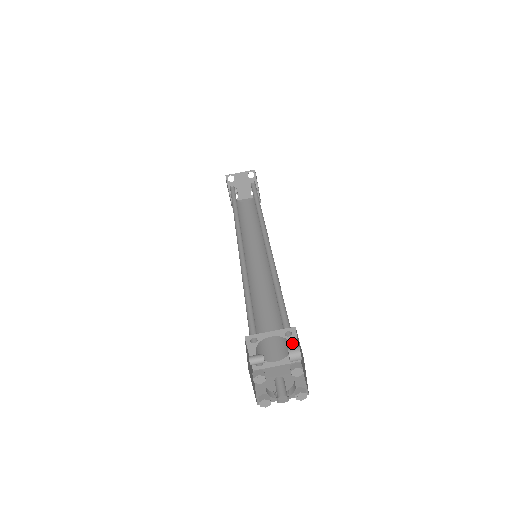
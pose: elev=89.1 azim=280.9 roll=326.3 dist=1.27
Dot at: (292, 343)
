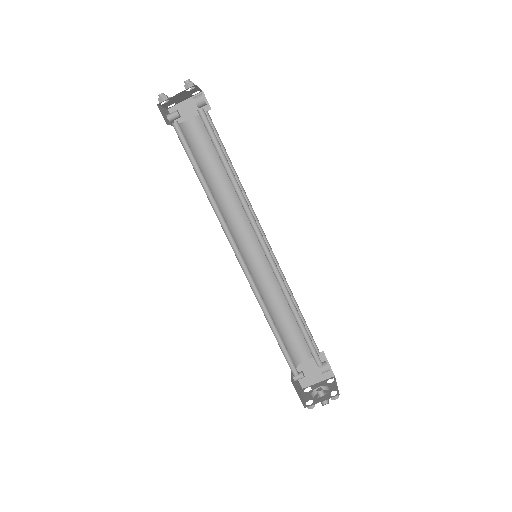
Dot at: occluded
